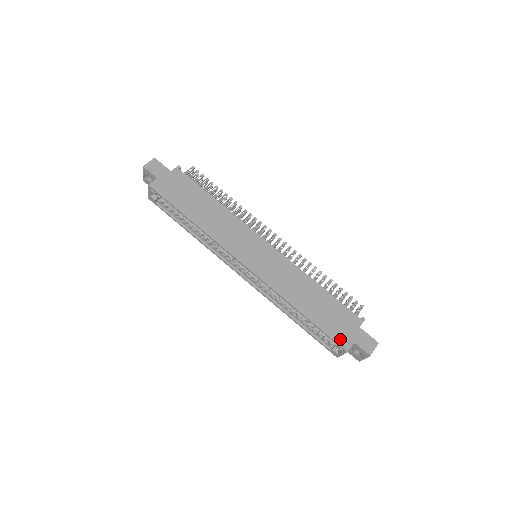
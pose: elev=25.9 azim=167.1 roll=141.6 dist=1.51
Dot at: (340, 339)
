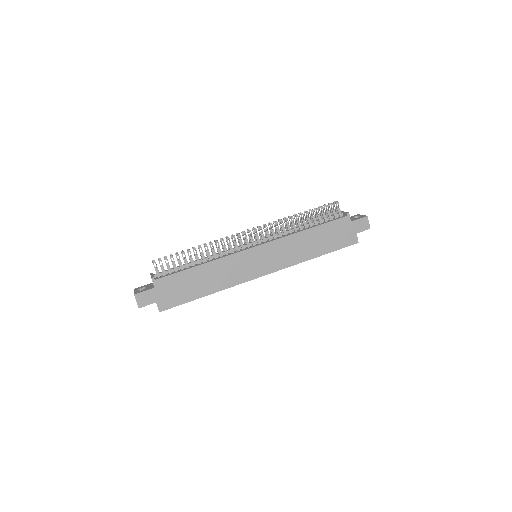
Dot at: (349, 242)
